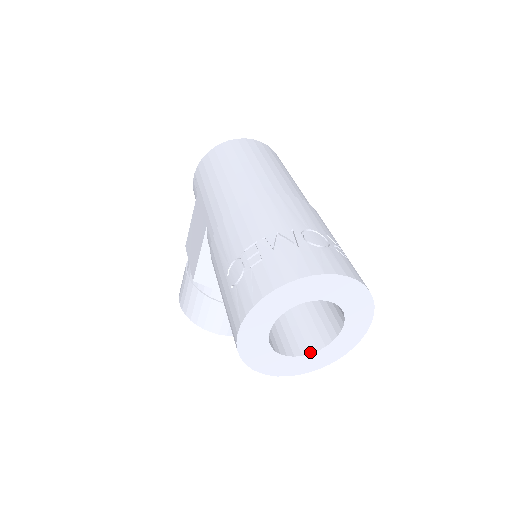
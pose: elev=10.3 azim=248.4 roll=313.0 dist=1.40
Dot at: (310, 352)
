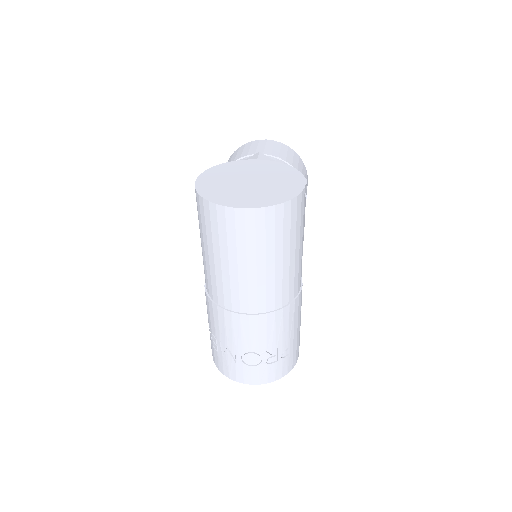
Dot at: occluded
